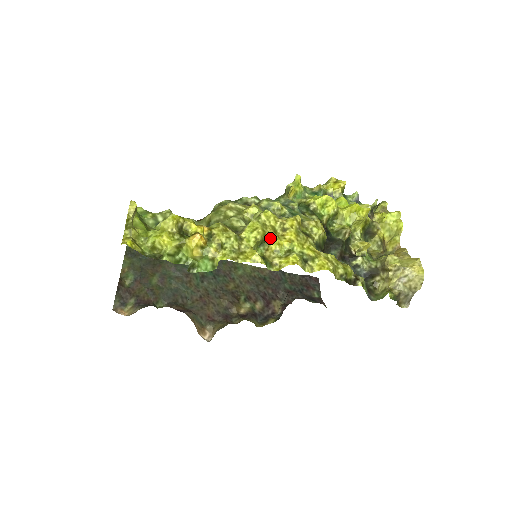
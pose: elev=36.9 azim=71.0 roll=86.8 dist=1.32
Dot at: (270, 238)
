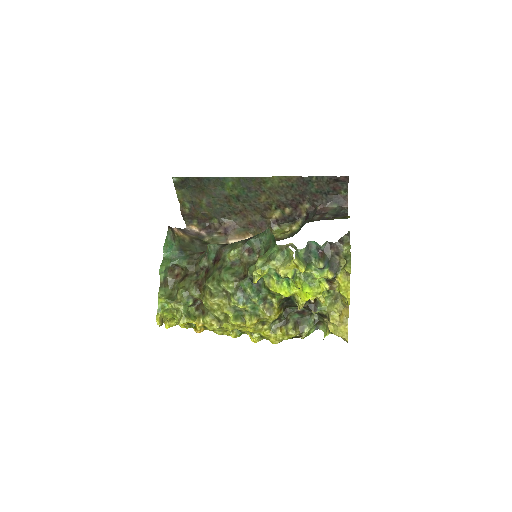
Dot at: (239, 329)
